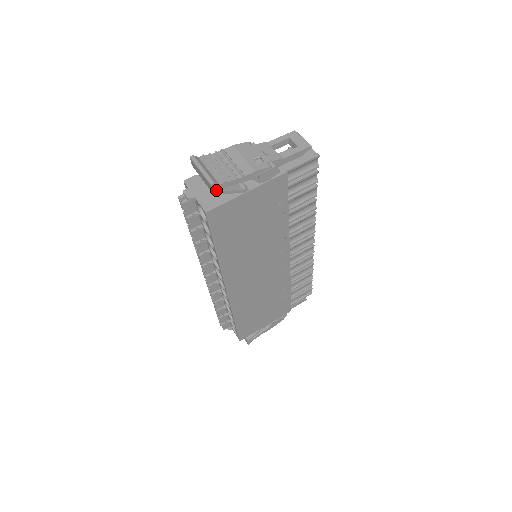
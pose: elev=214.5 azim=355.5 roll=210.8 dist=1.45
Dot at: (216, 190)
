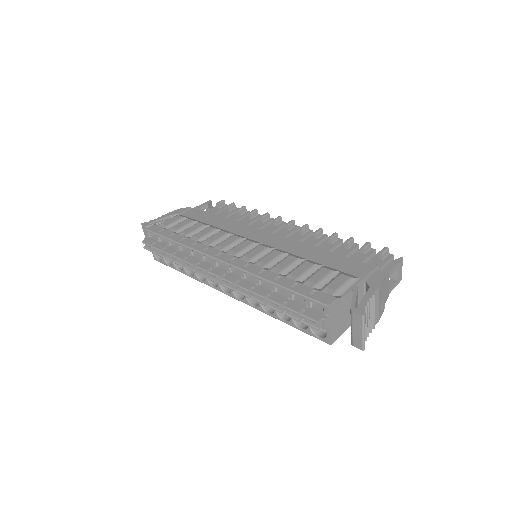
Dot at: (357, 344)
